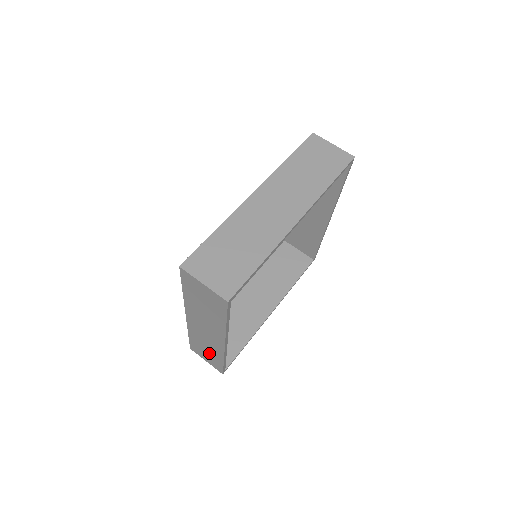
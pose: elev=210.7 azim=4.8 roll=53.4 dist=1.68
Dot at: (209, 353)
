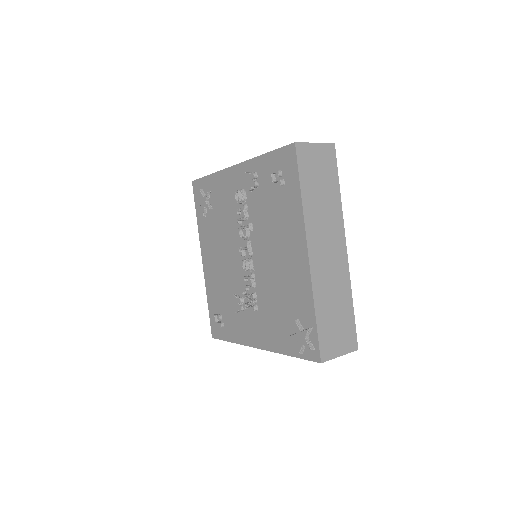
Dot at: occluded
